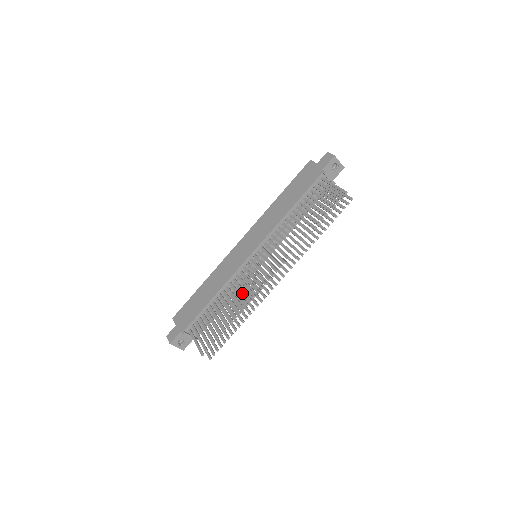
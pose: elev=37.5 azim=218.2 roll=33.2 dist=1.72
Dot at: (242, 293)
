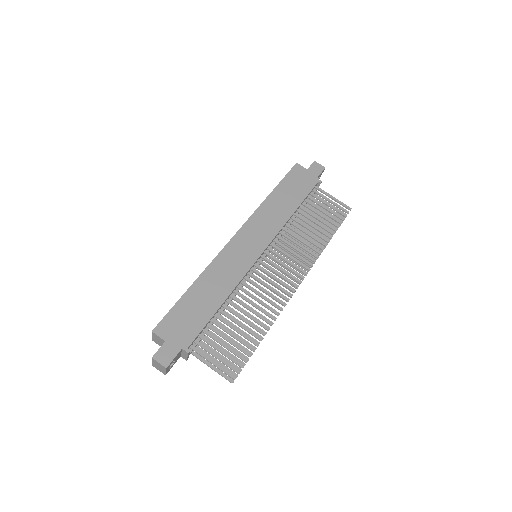
Dot at: occluded
